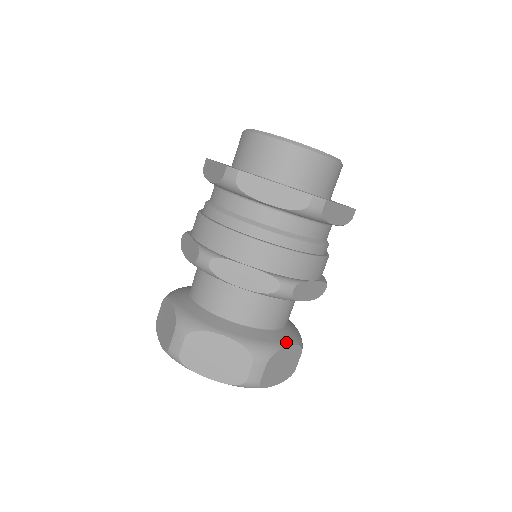
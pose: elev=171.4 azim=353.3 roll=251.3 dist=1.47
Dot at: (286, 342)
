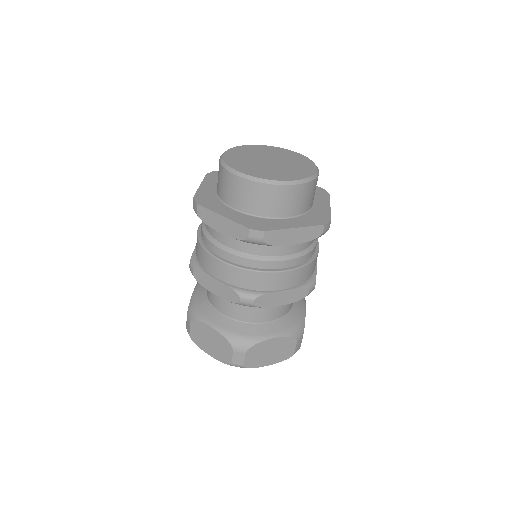
Dot at: (270, 335)
